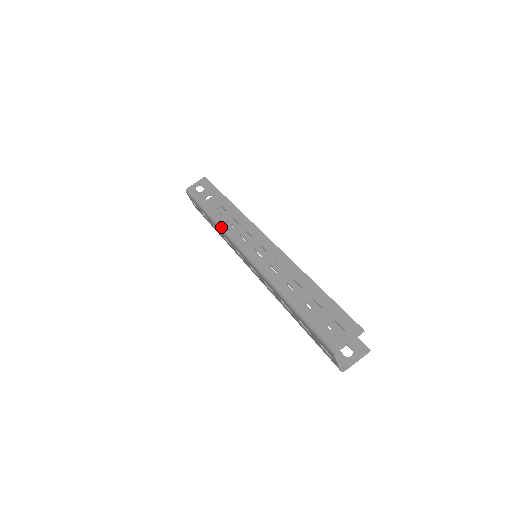
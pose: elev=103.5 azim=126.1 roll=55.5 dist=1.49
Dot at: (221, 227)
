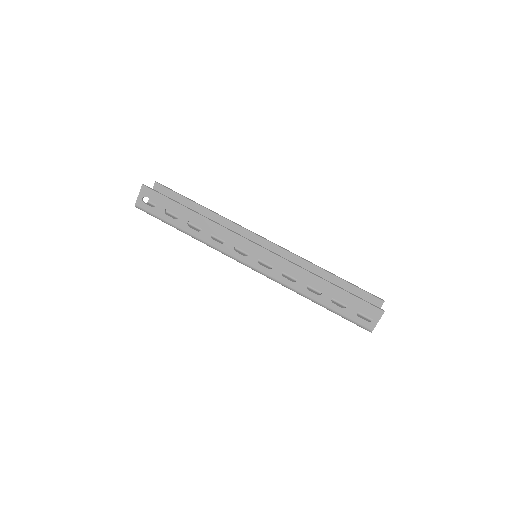
Dot at: (209, 246)
